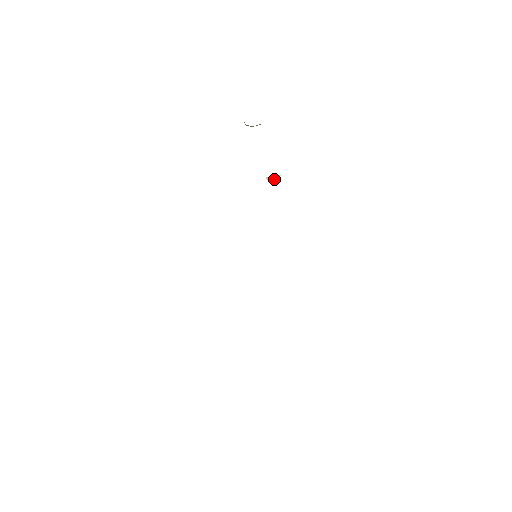
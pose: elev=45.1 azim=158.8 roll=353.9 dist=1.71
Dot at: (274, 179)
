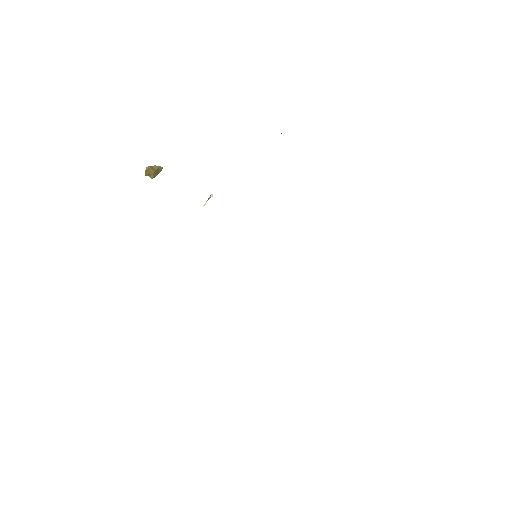
Dot at: (209, 198)
